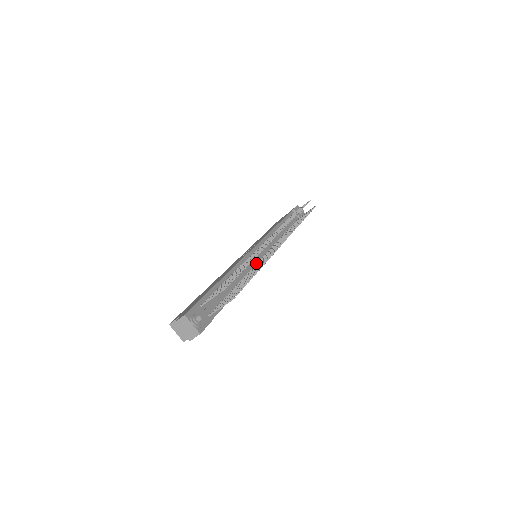
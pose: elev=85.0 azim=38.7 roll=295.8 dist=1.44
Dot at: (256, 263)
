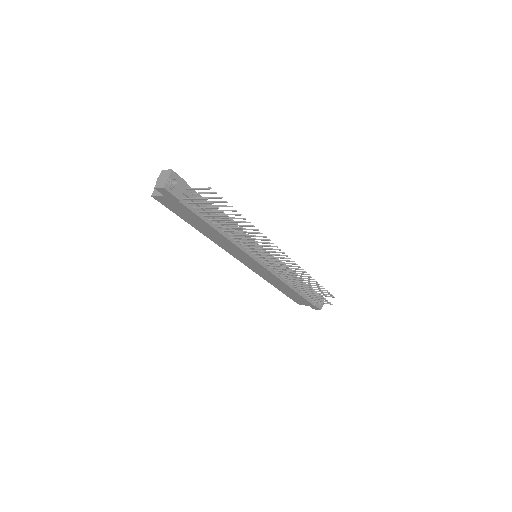
Dot at: (249, 250)
